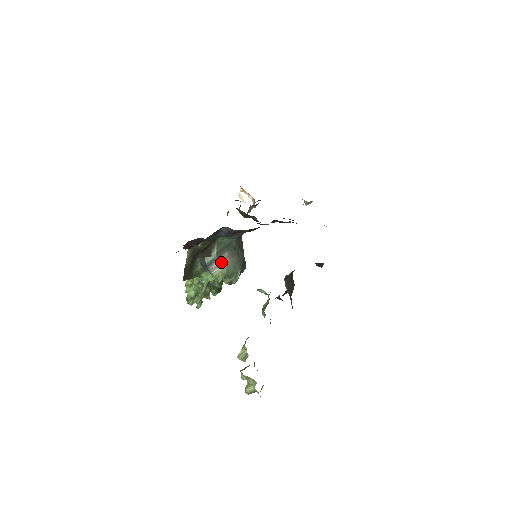
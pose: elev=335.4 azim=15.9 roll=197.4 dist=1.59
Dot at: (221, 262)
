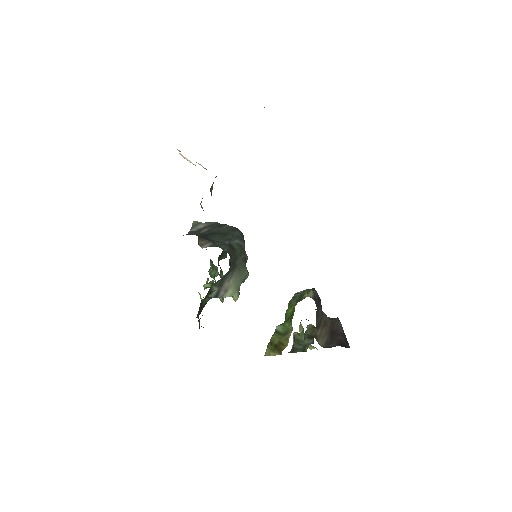
Dot at: (226, 287)
